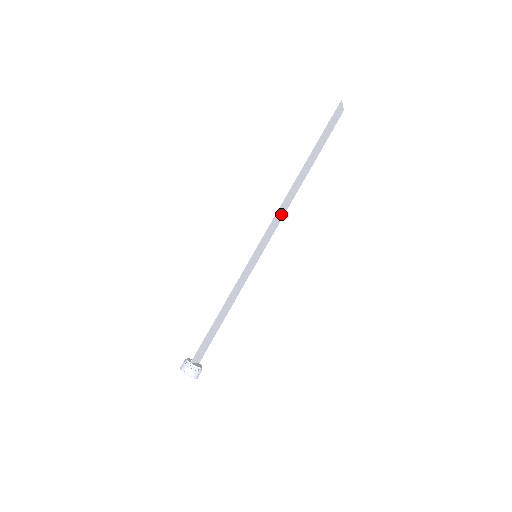
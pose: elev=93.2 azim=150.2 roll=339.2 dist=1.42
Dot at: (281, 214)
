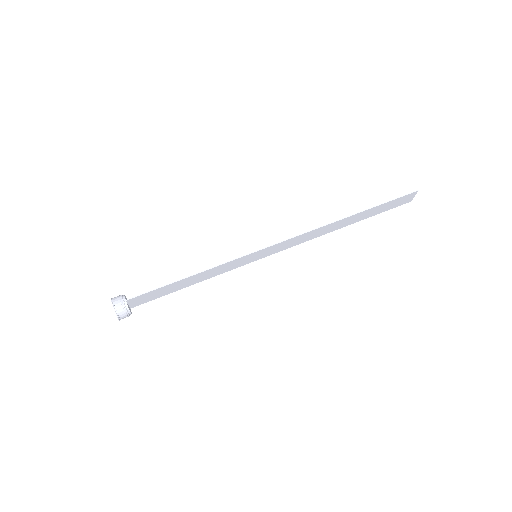
Dot at: (303, 239)
